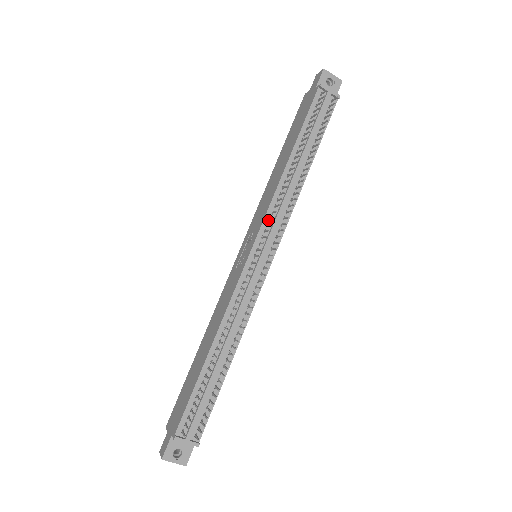
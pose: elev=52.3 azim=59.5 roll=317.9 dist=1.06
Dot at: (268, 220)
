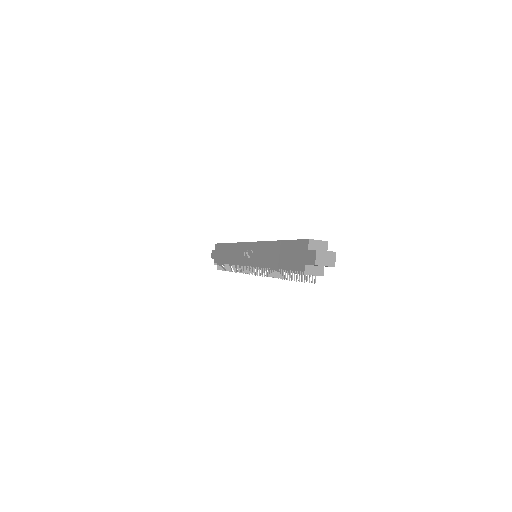
Dot at: (258, 267)
